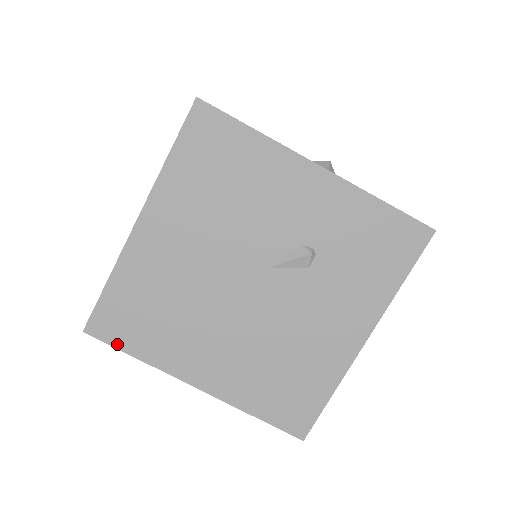
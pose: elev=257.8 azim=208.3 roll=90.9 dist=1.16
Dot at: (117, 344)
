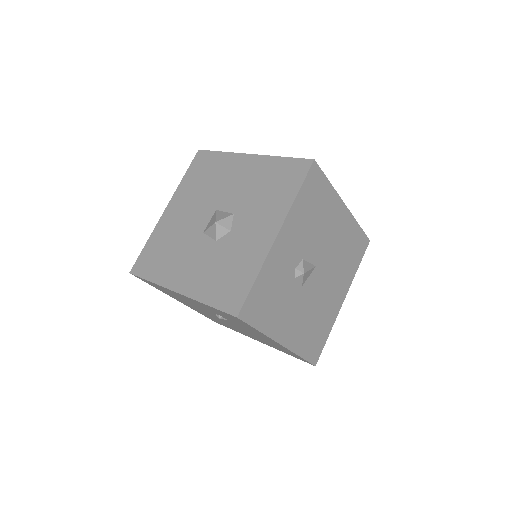
Dot at: (227, 327)
